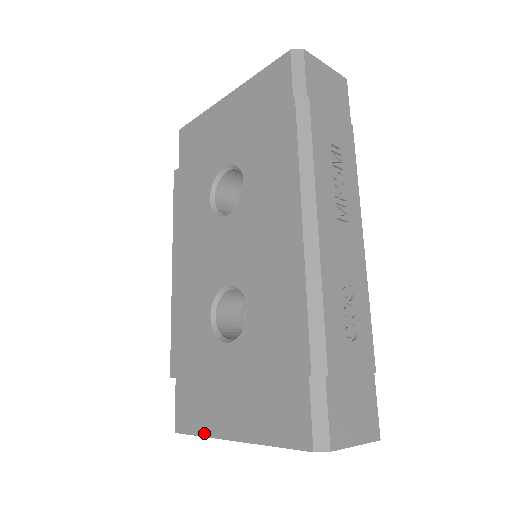
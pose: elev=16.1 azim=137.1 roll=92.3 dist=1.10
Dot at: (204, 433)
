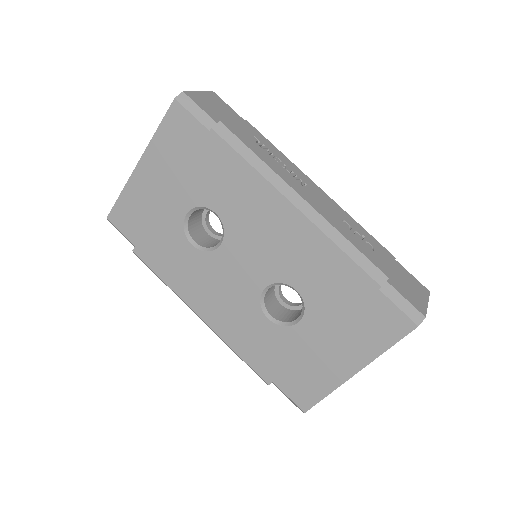
Dot at: (329, 391)
